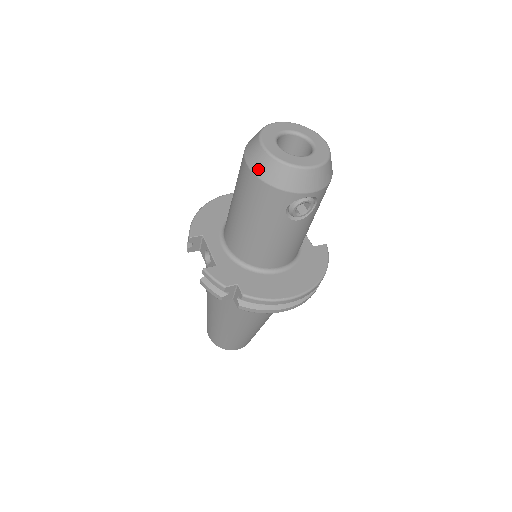
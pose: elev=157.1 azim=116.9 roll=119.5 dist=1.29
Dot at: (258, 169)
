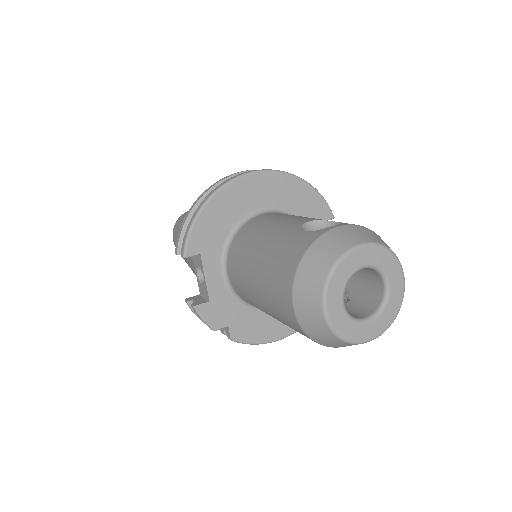
Dot at: (305, 322)
